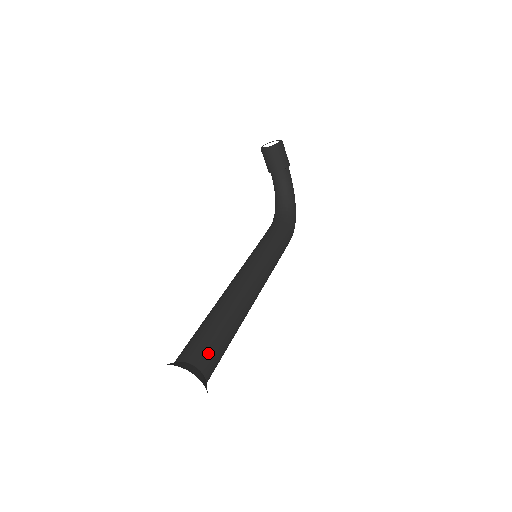
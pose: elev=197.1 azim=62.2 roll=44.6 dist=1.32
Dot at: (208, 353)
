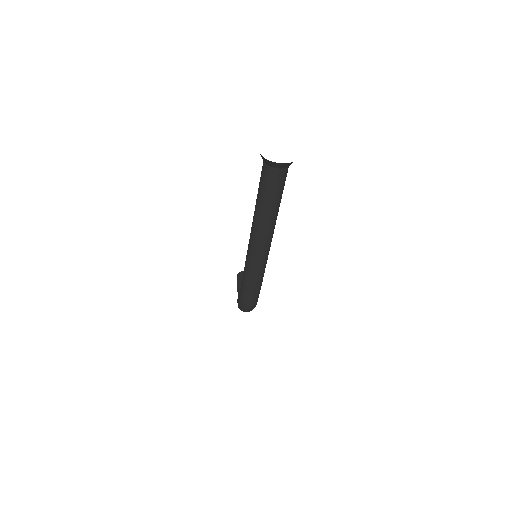
Dot at: occluded
